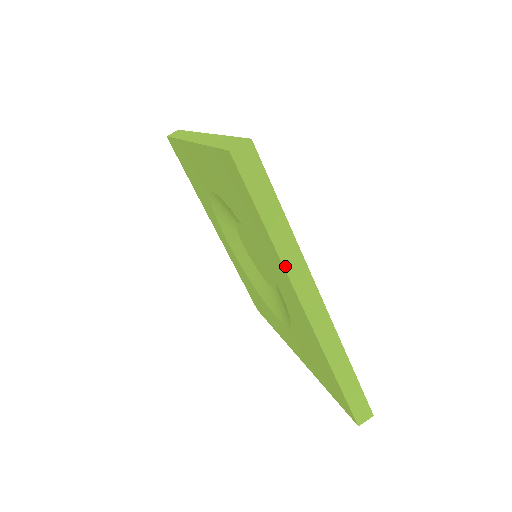
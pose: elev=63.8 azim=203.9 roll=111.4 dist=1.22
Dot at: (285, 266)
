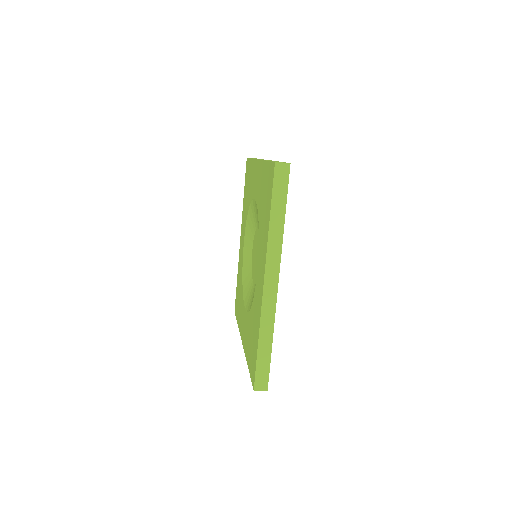
Dot at: (268, 247)
